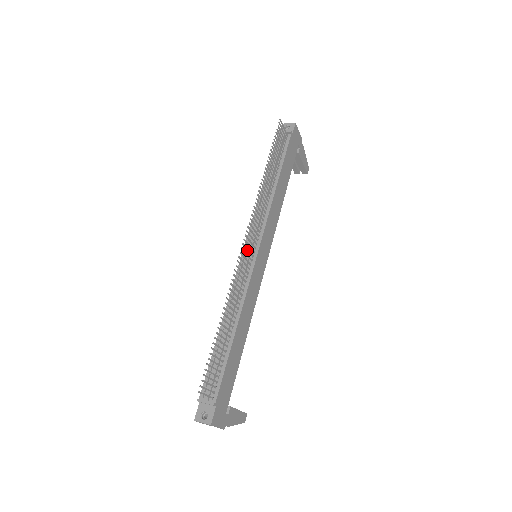
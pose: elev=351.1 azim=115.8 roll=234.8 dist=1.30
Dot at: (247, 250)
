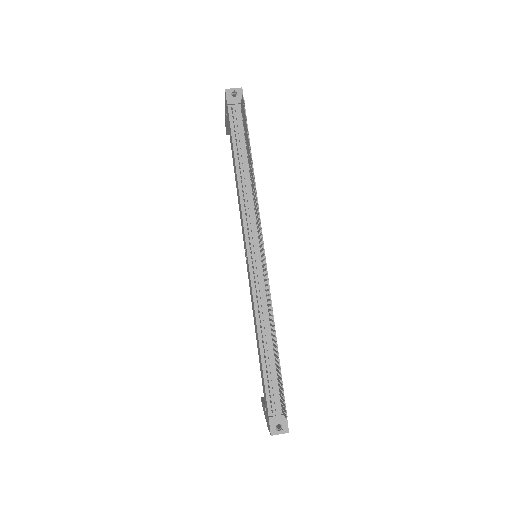
Dot at: (263, 260)
